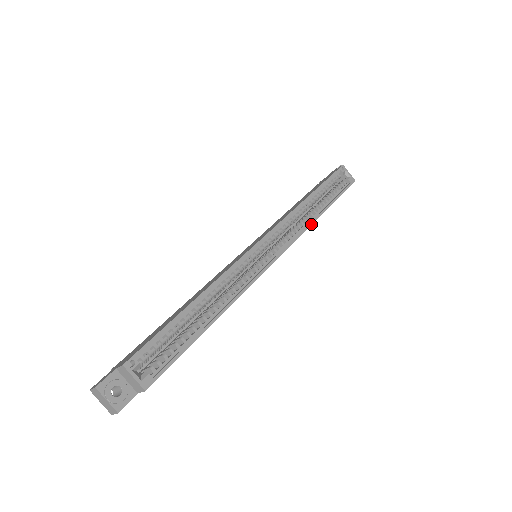
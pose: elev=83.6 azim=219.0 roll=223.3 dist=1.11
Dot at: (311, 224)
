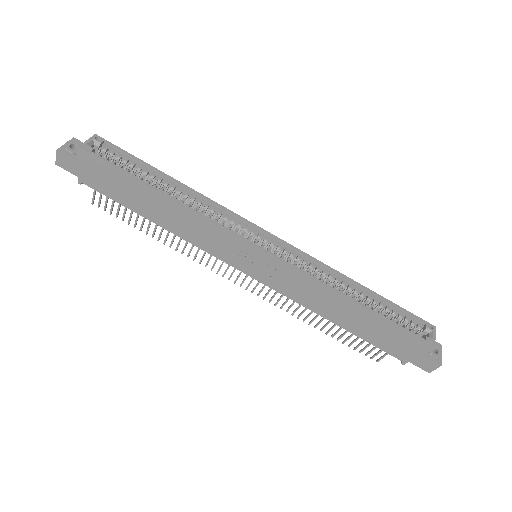
Dot at: (329, 286)
